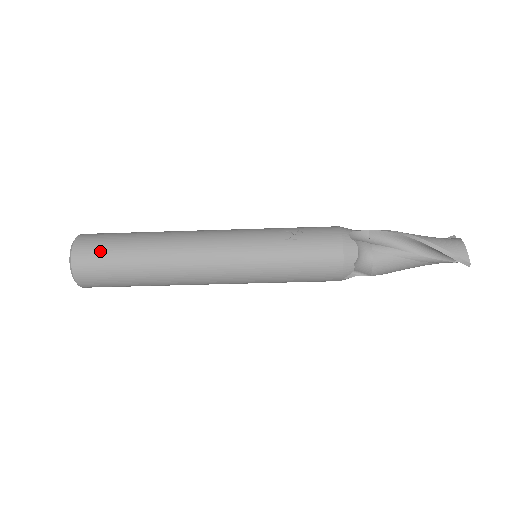
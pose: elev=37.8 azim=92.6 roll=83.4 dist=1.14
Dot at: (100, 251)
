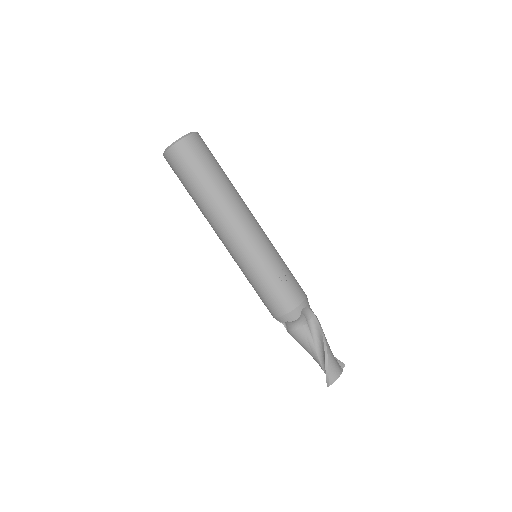
Dot at: (194, 159)
